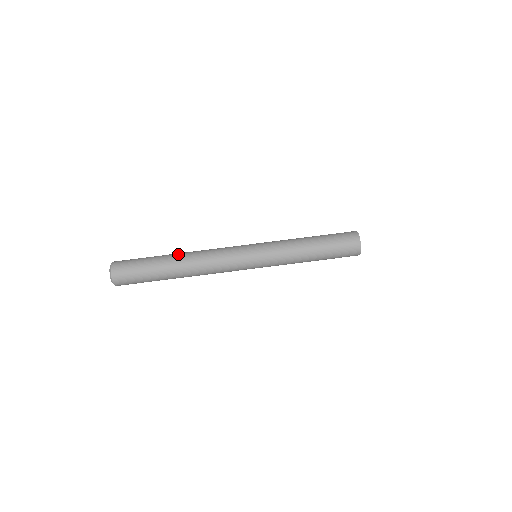
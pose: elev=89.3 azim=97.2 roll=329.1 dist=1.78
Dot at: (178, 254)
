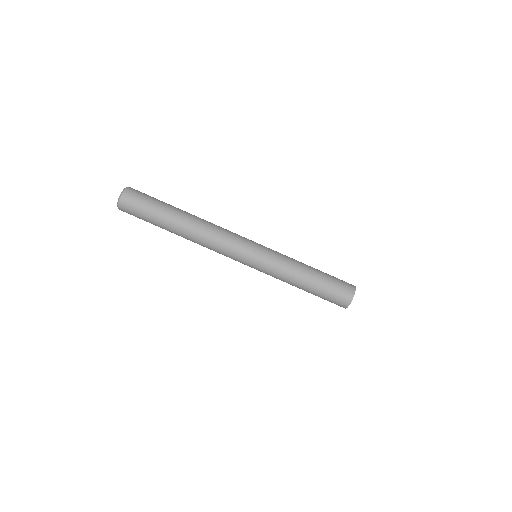
Dot at: occluded
